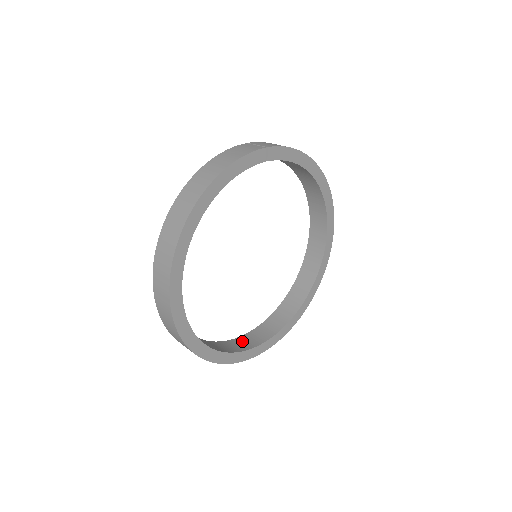
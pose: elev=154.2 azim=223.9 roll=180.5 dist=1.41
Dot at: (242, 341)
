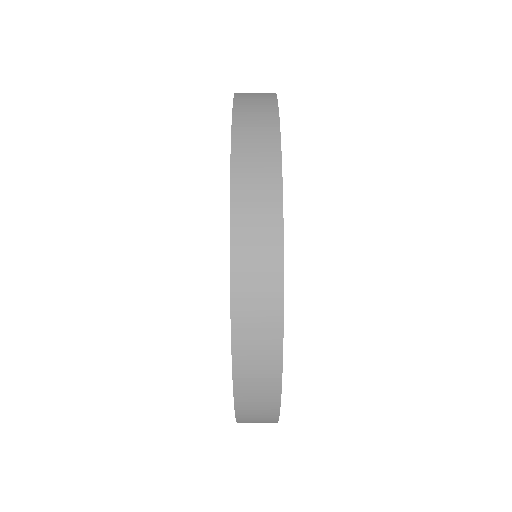
Dot at: occluded
